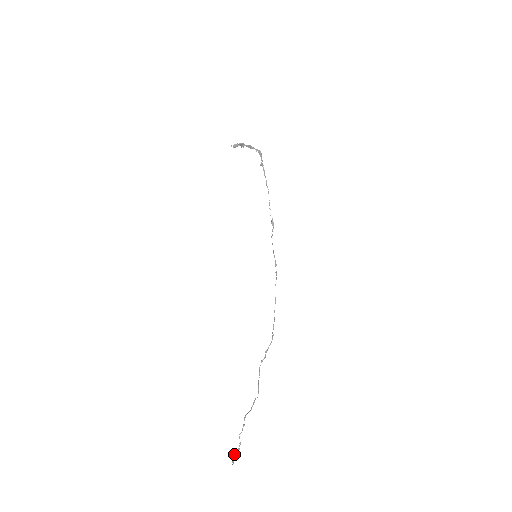
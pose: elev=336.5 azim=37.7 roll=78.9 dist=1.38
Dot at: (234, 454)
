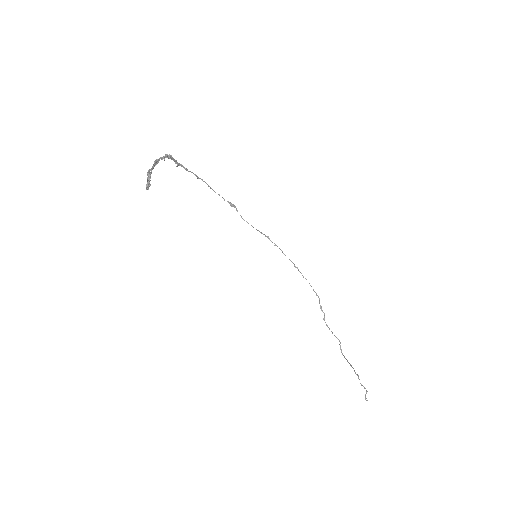
Dot at: (365, 397)
